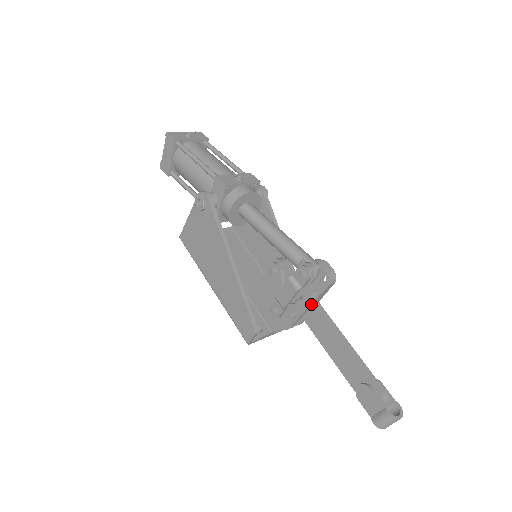
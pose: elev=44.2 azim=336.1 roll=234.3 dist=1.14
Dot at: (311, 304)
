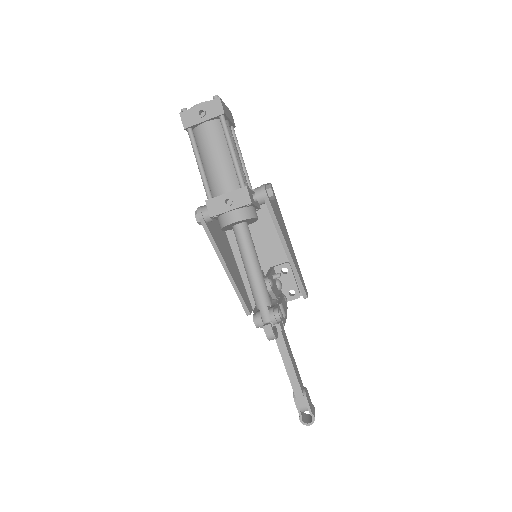
Dot at: occluded
